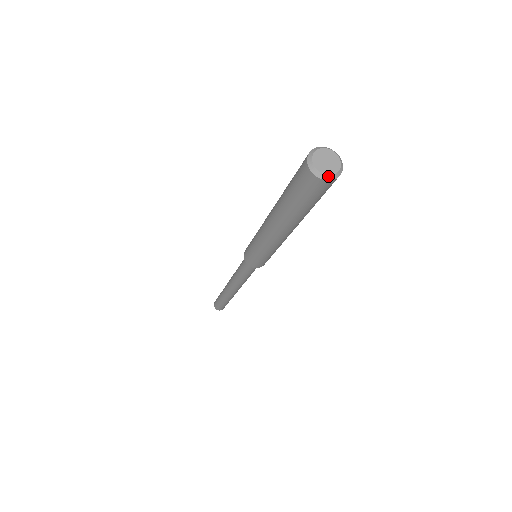
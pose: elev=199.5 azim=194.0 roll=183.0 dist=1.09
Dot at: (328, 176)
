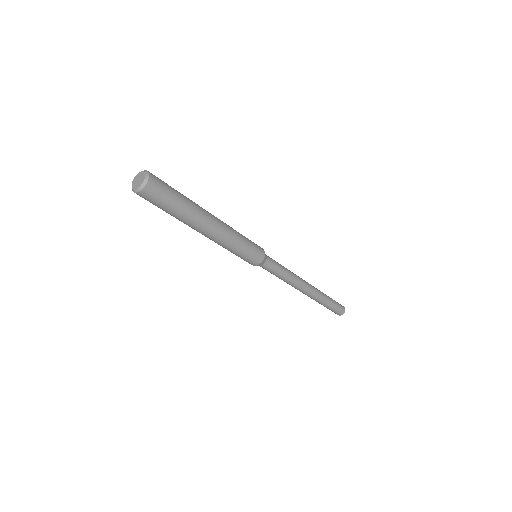
Dot at: (141, 186)
